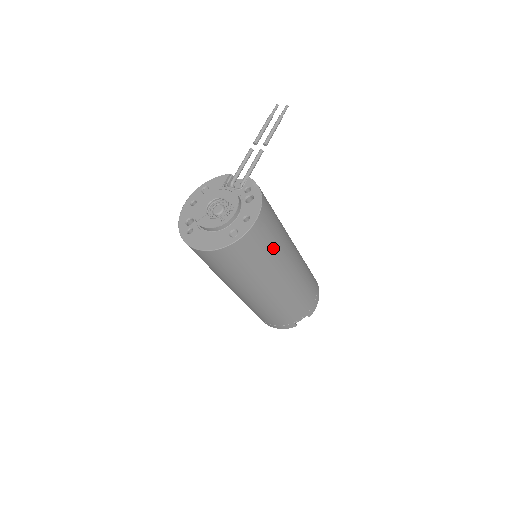
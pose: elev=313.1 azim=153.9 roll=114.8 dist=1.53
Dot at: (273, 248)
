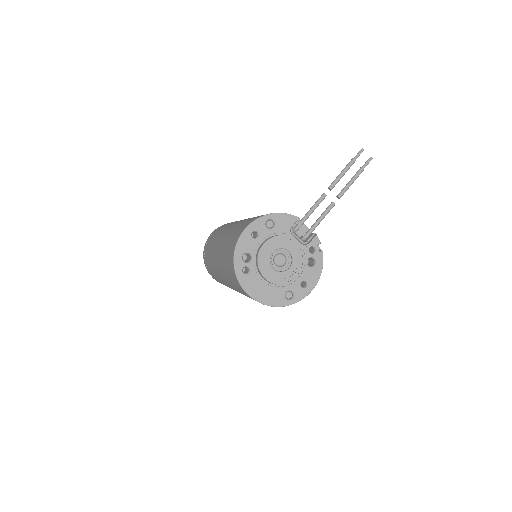
Dot at: occluded
